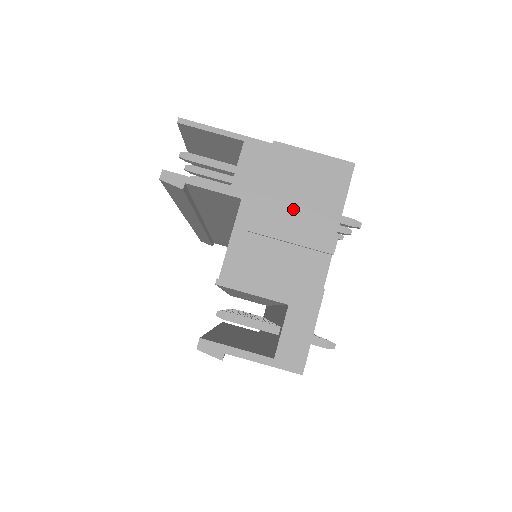
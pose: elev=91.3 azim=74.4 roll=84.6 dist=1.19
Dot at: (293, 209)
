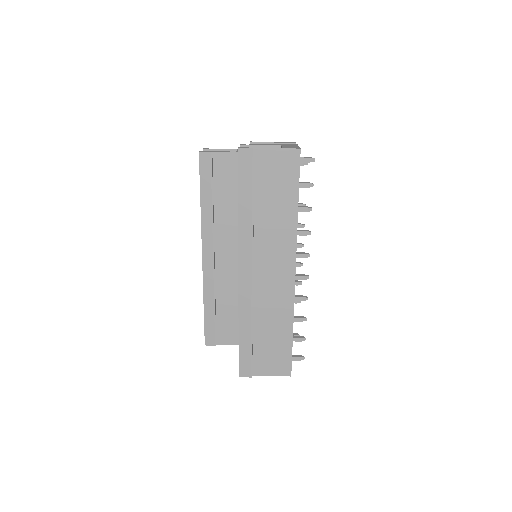
Dot at: occluded
